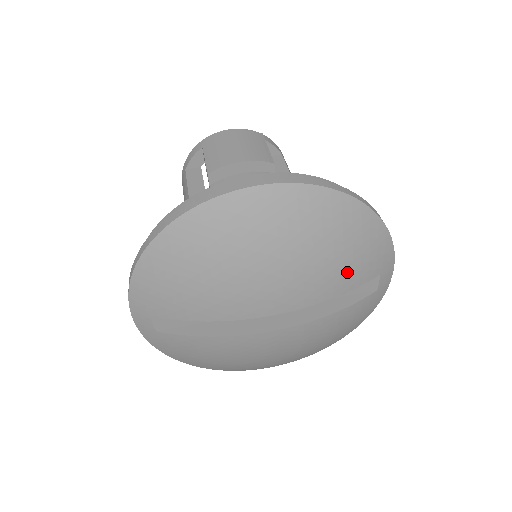
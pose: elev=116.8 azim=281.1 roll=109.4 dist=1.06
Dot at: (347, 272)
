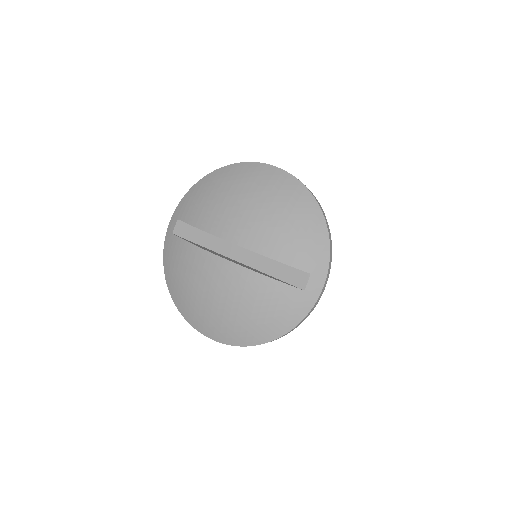
Dot at: (288, 244)
